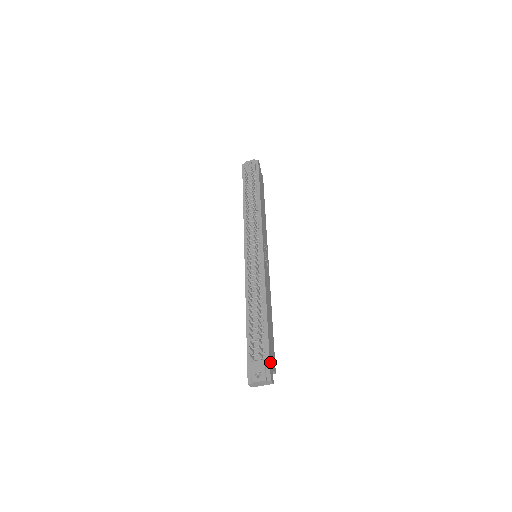
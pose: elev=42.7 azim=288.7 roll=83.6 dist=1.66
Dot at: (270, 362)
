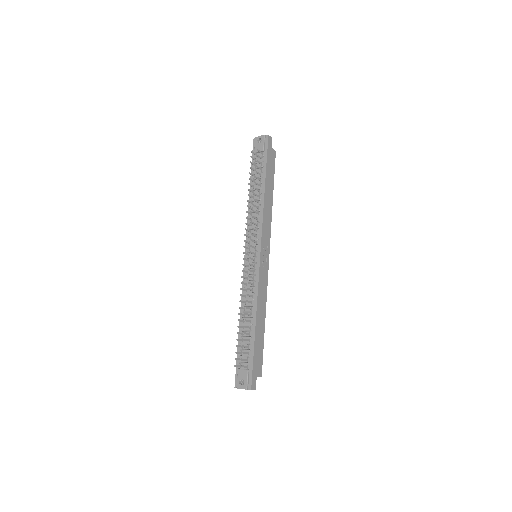
Dot at: (253, 372)
